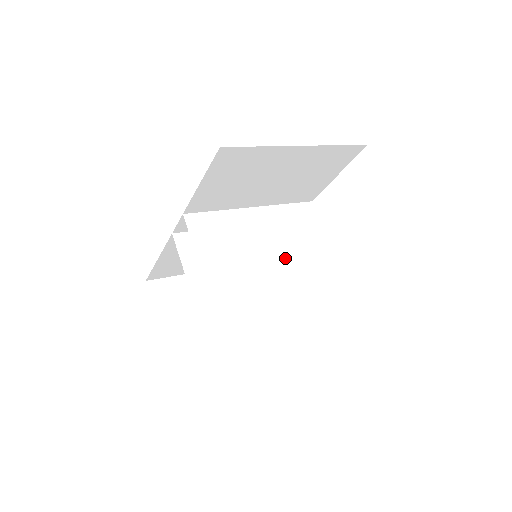
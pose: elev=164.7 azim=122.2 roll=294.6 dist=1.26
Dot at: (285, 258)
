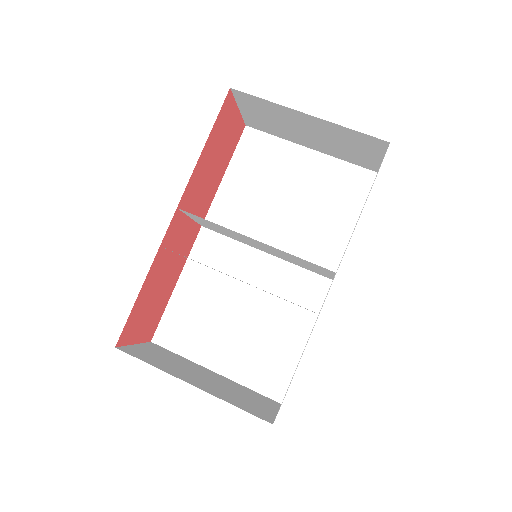
Dot at: occluded
